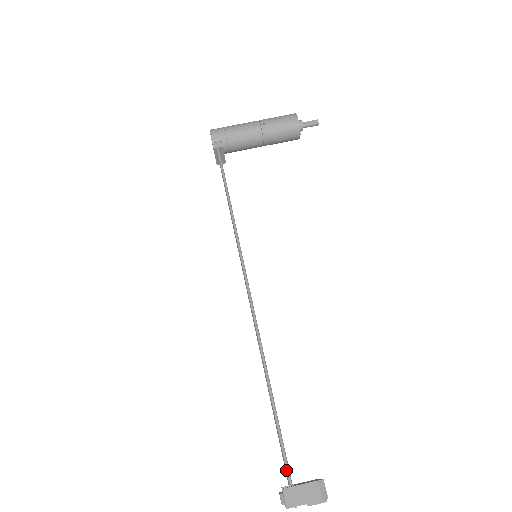
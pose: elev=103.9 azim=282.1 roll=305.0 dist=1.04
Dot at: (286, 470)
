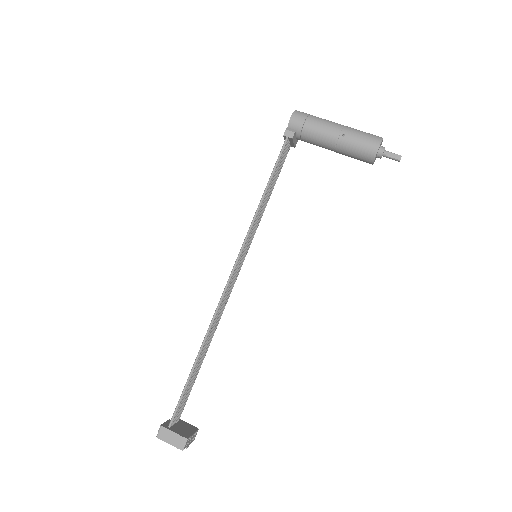
Dot at: (172, 416)
